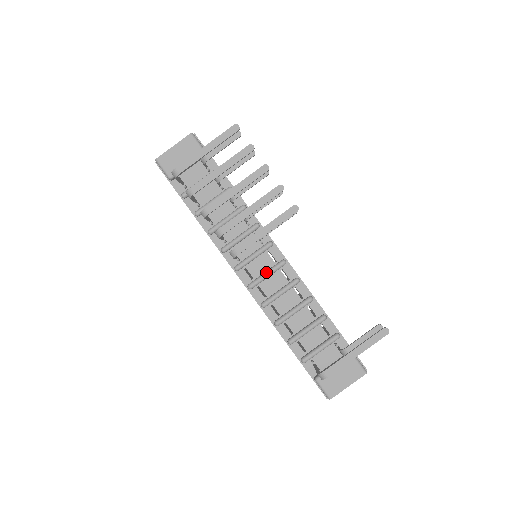
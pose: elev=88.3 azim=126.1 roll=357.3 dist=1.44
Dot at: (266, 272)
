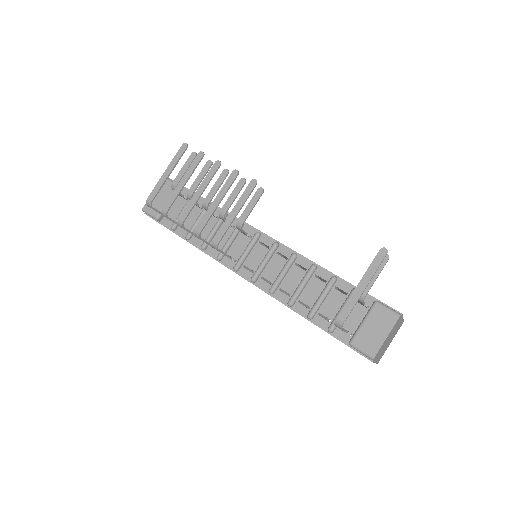
Dot at: (262, 260)
